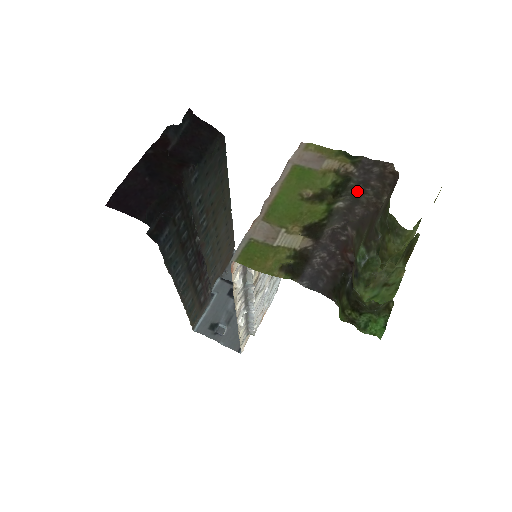
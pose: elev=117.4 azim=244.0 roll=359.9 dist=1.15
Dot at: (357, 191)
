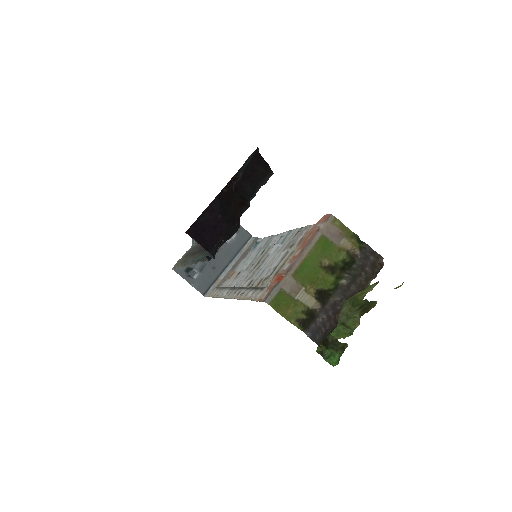
Dot at: (356, 273)
